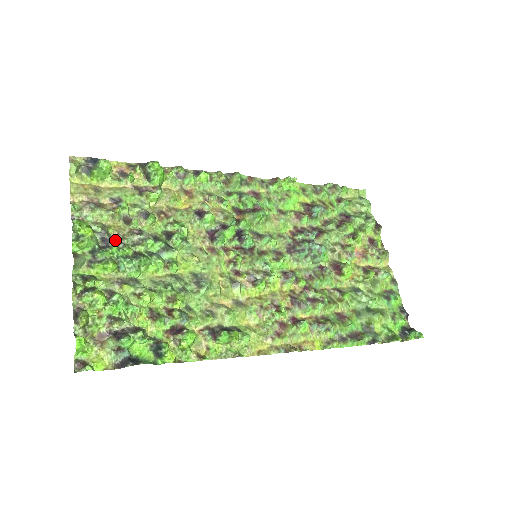
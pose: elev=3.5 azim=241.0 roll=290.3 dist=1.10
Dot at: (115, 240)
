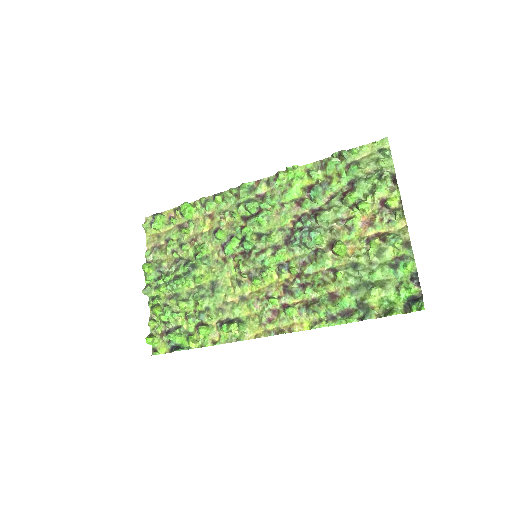
Dot at: (167, 269)
